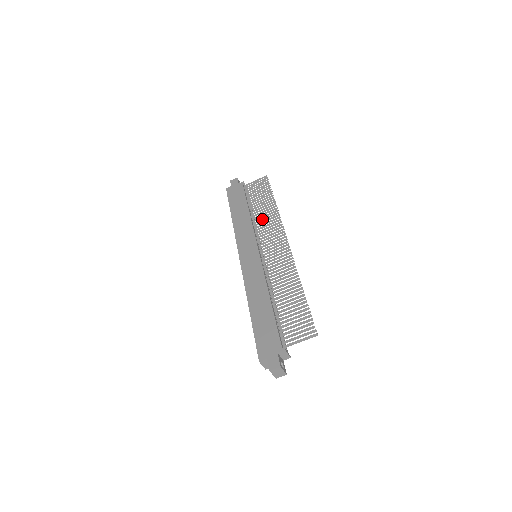
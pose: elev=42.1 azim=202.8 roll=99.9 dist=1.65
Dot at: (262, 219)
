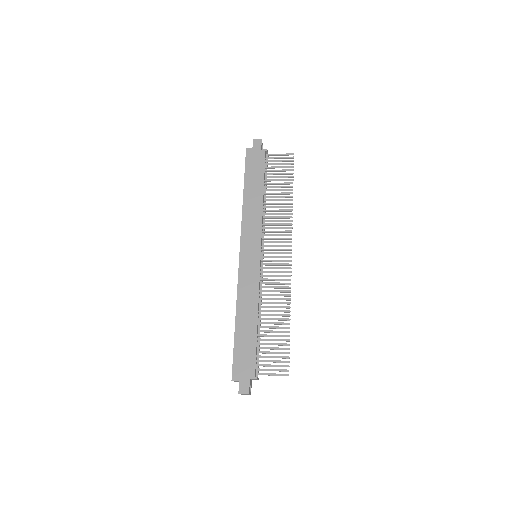
Dot at: (274, 213)
